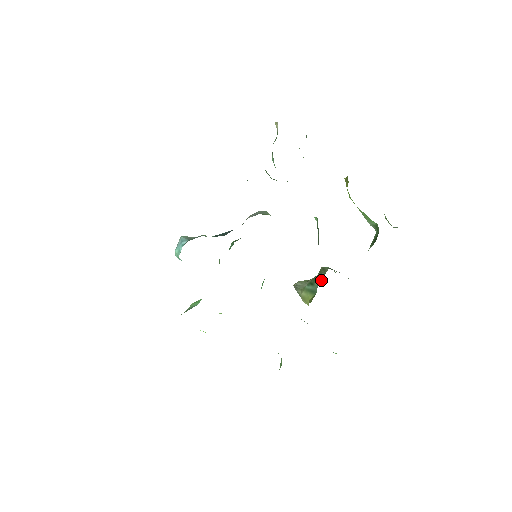
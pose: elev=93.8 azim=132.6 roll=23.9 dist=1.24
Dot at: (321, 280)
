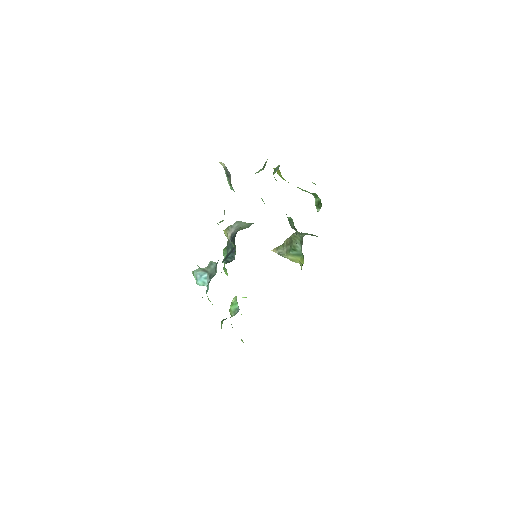
Dot at: (301, 246)
